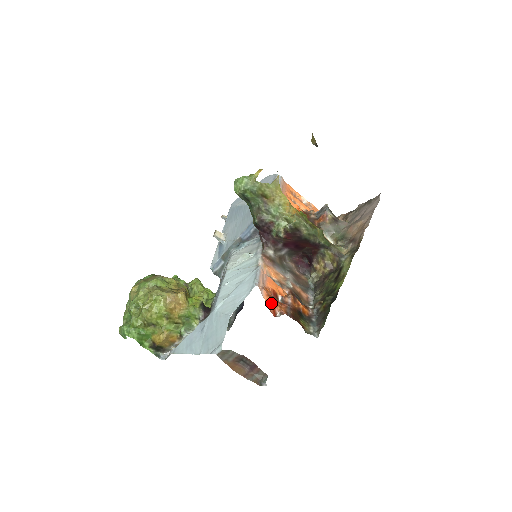
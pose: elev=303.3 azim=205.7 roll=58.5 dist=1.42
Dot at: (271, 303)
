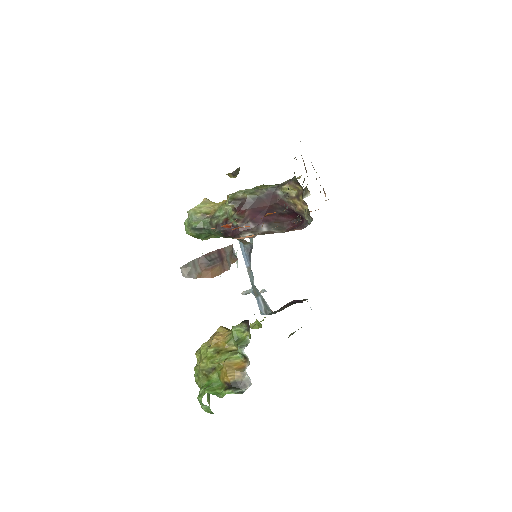
Dot at: (222, 226)
